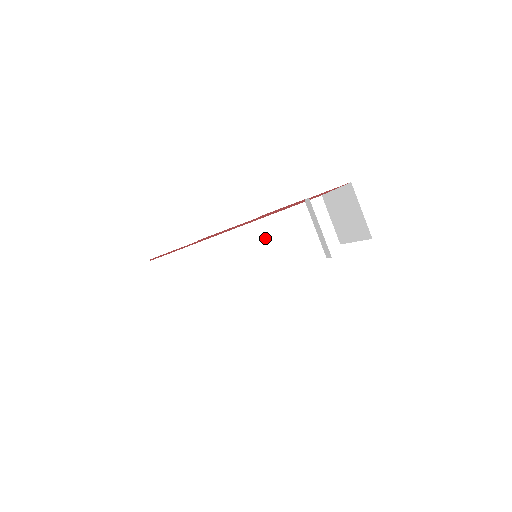
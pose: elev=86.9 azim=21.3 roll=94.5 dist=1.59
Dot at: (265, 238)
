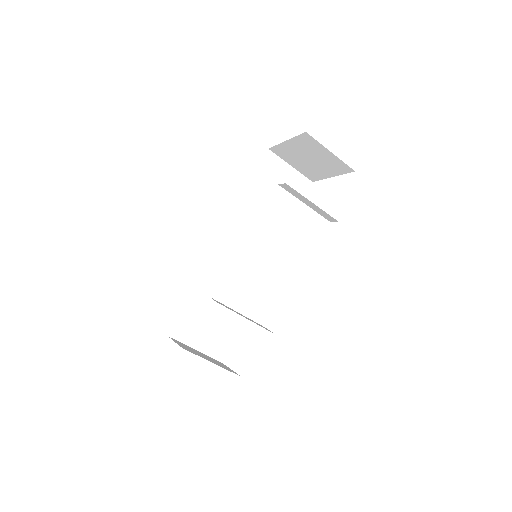
Dot at: (248, 230)
